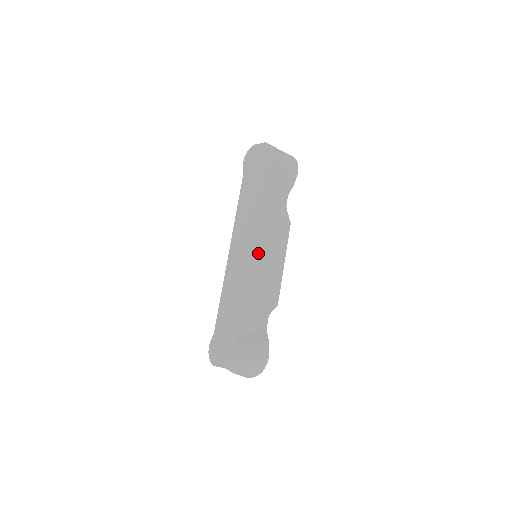
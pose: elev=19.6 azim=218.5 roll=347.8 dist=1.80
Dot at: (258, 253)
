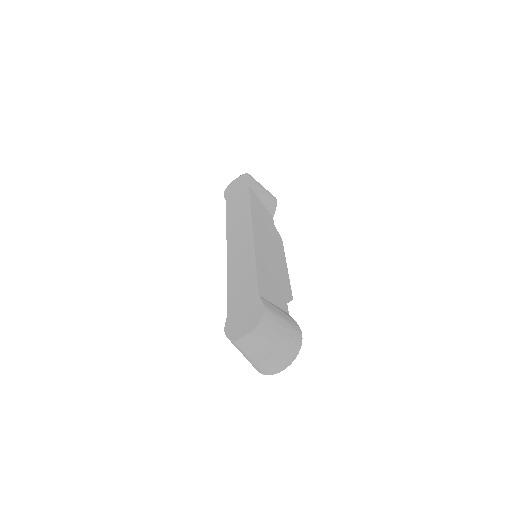
Dot at: (259, 239)
